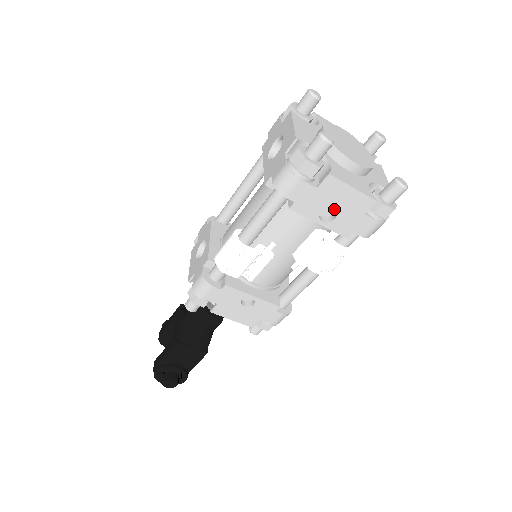
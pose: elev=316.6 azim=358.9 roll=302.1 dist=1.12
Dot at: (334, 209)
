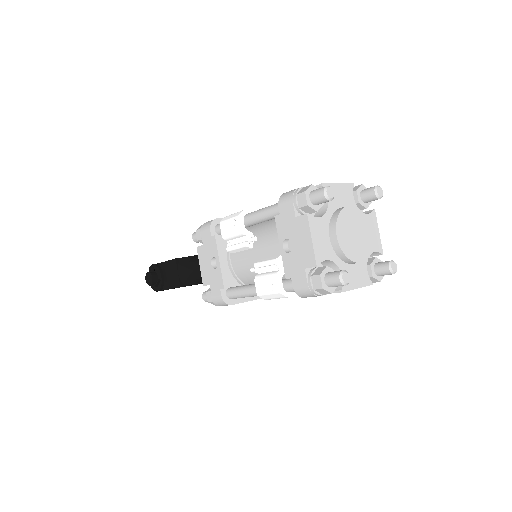
Dot at: (294, 244)
